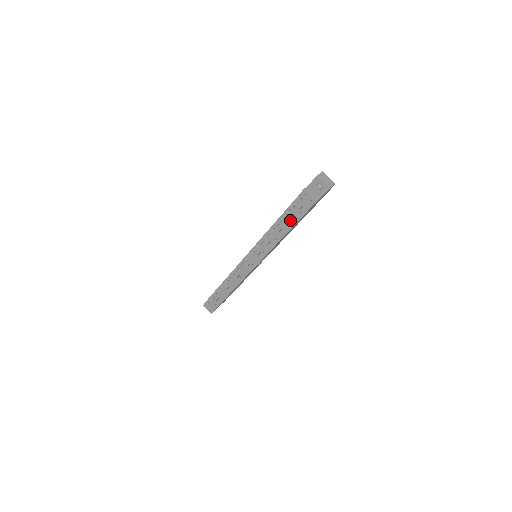
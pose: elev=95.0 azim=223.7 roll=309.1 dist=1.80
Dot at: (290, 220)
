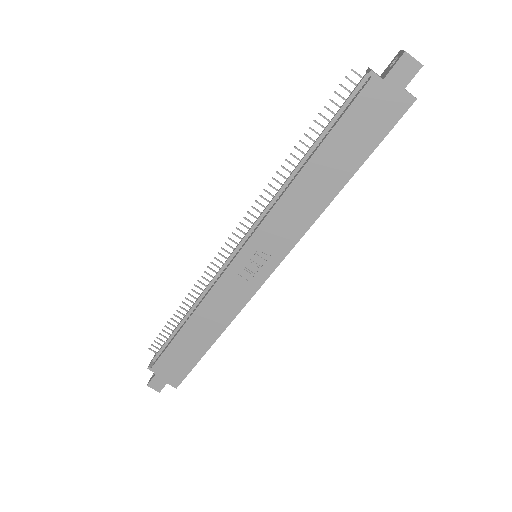
Dot at: (324, 137)
